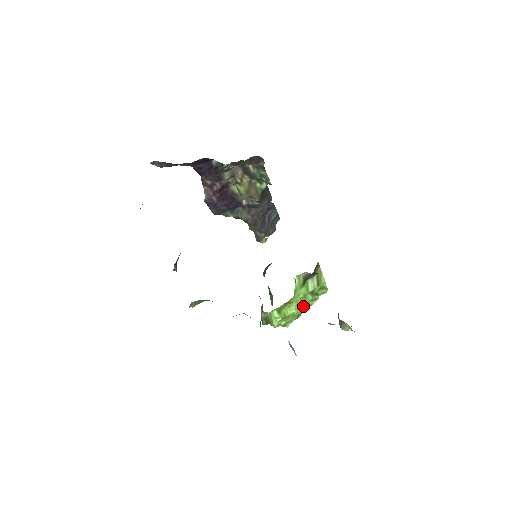
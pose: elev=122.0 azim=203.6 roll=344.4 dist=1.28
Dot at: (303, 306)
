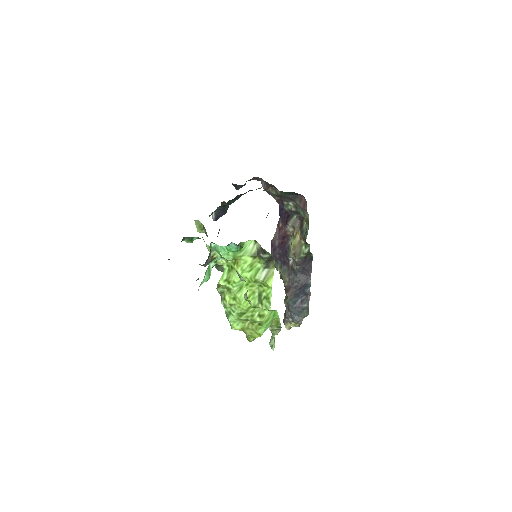
Dot at: (247, 301)
